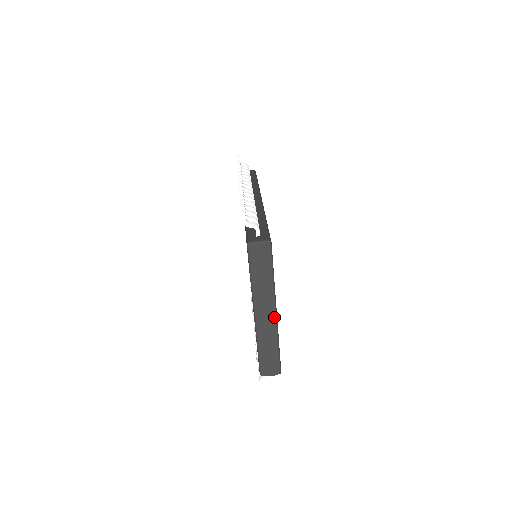
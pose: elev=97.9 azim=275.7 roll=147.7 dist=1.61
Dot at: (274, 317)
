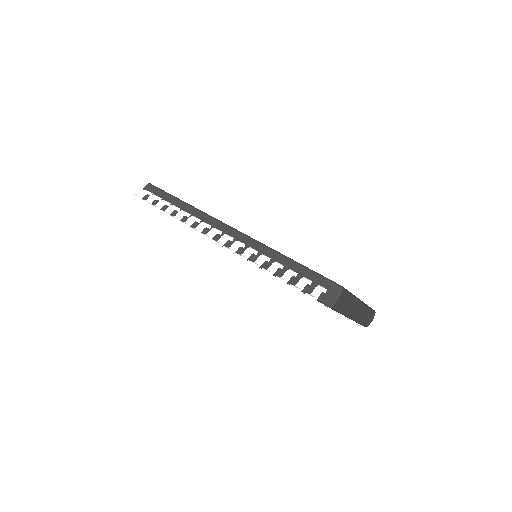
Dot at: (362, 304)
